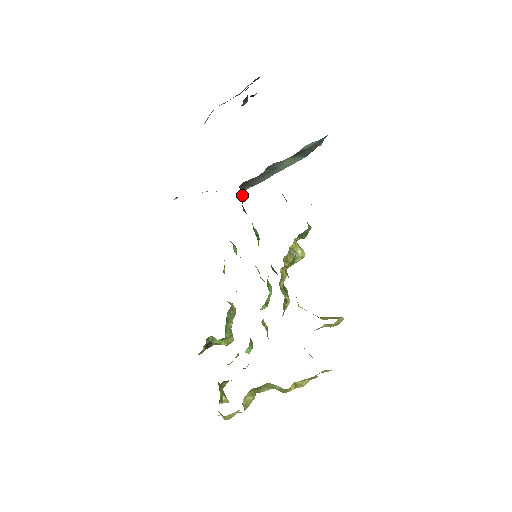
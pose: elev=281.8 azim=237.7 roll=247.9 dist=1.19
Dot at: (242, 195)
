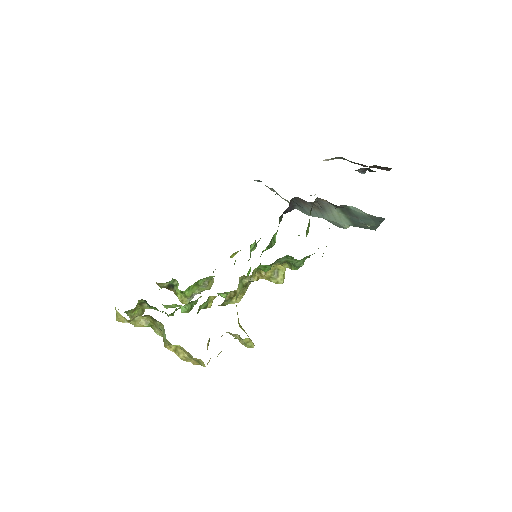
Dot at: (289, 207)
